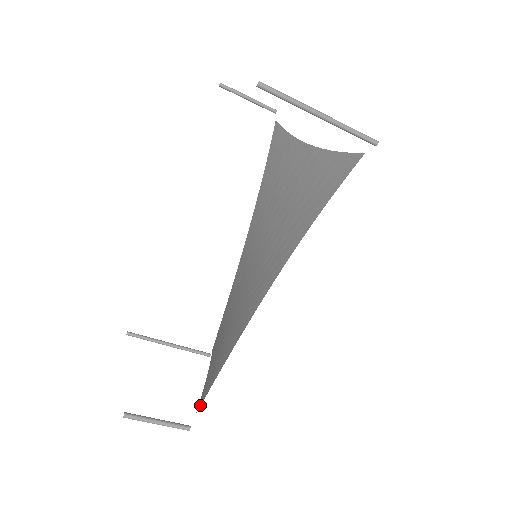
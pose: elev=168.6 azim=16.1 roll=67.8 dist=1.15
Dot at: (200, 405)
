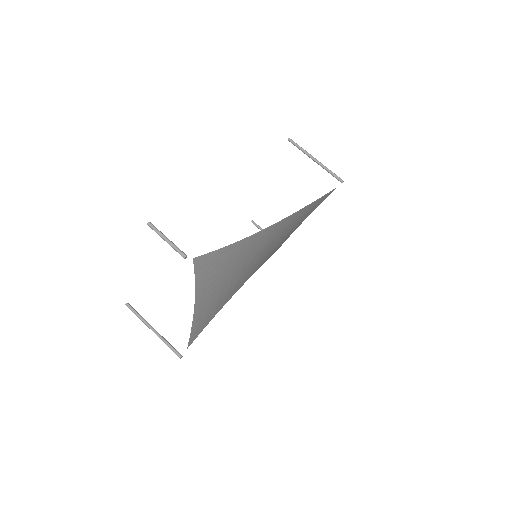
Dot at: (198, 257)
